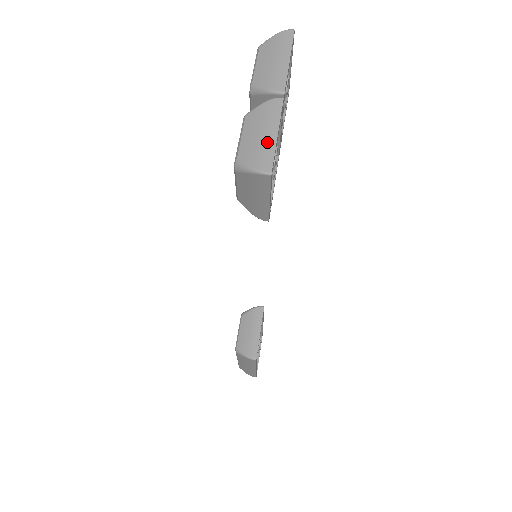
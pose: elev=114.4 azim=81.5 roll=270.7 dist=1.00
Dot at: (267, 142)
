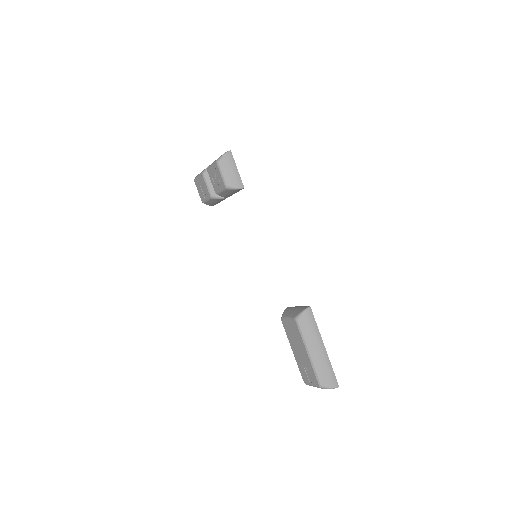
Dot at: occluded
